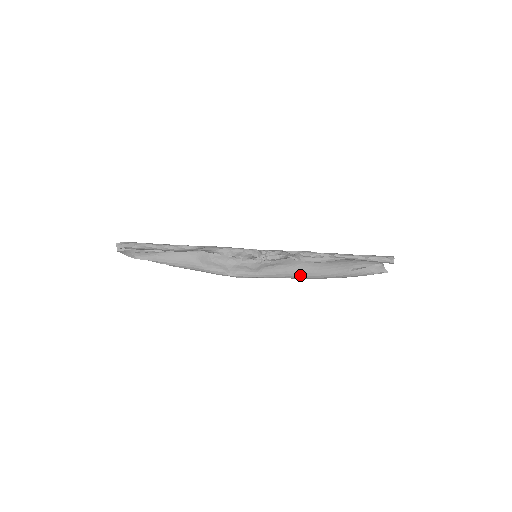
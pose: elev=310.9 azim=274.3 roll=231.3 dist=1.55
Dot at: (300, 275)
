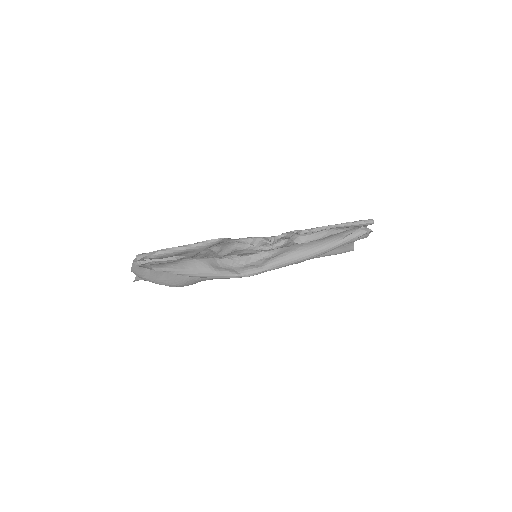
Dot at: (302, 256)
